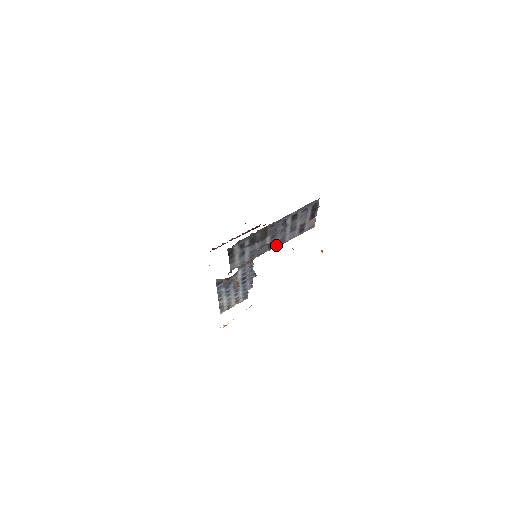
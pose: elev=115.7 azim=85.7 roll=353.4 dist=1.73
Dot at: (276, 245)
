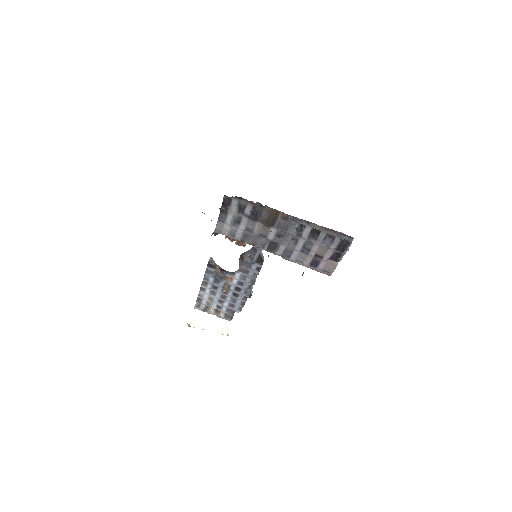
Dot at: (278, 252)
